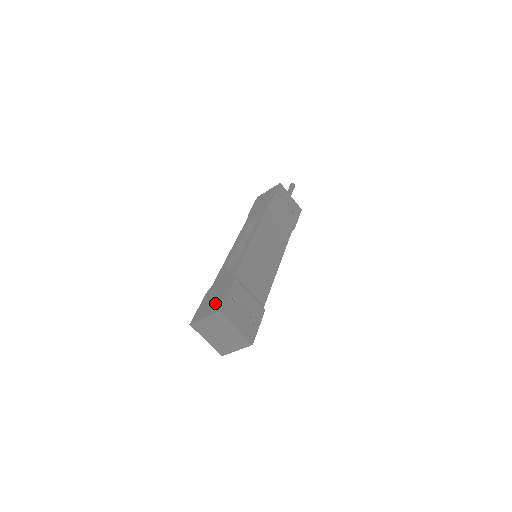
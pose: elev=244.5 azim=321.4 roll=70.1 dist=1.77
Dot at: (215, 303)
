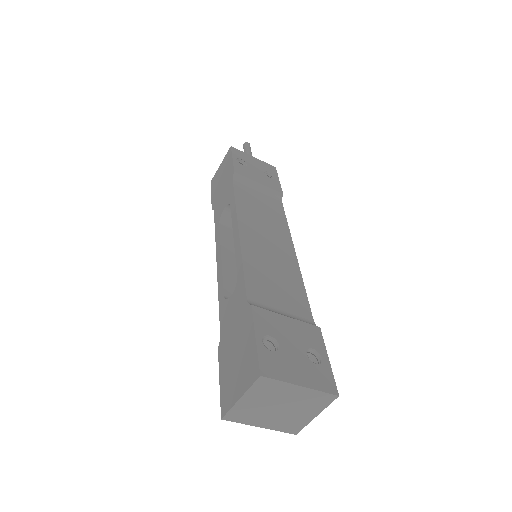
Dot at: (243, 363)
